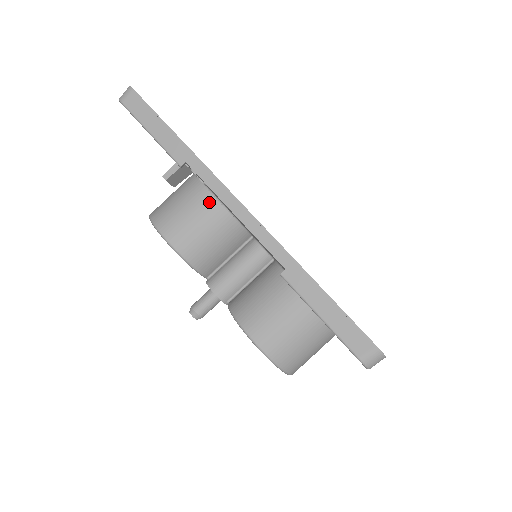
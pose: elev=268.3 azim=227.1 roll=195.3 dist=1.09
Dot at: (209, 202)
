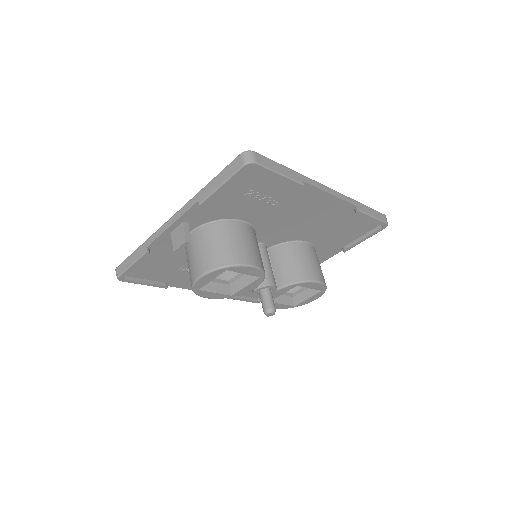
Dot at: (247, 228)
